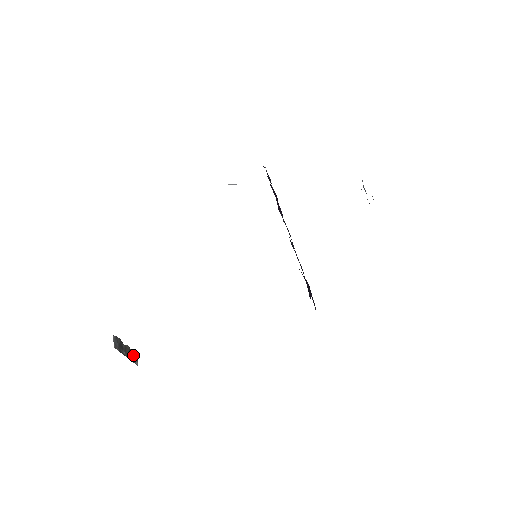
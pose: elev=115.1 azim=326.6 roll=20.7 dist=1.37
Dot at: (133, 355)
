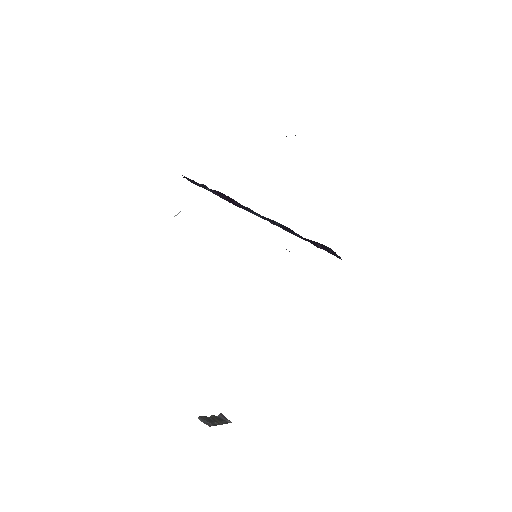
Dot at: (220, 418)
